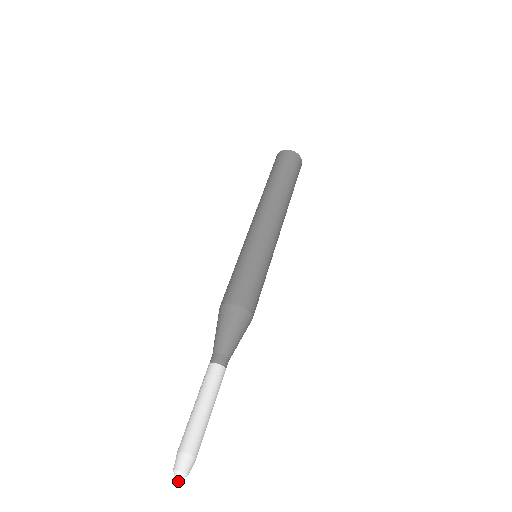
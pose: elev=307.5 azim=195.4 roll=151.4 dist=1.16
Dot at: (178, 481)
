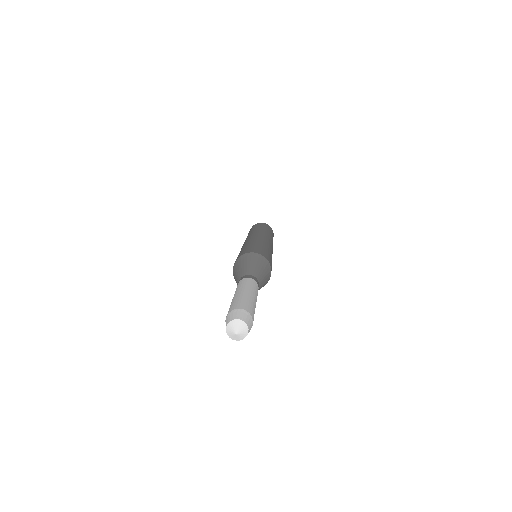
Dot at: (237, 333)
